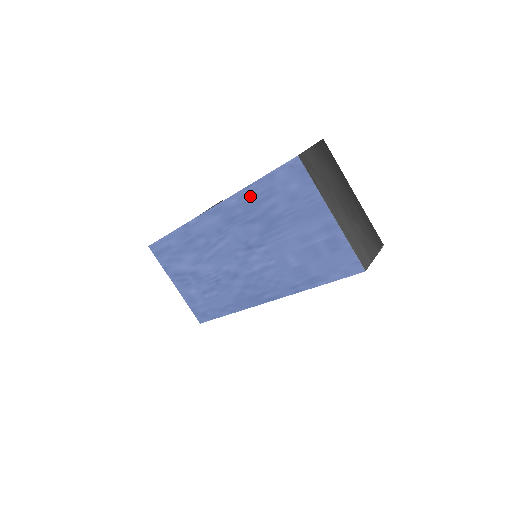
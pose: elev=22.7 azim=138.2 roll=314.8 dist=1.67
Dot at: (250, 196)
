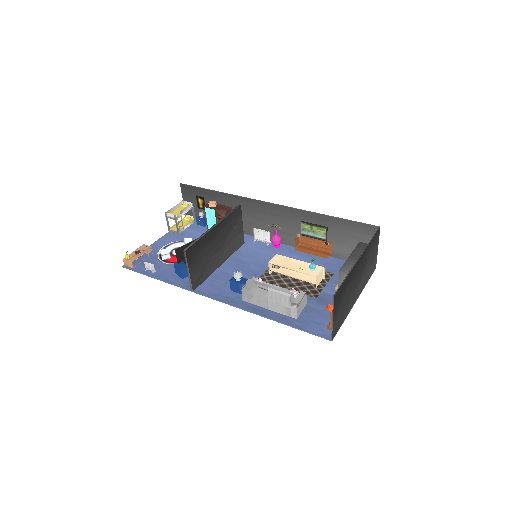
Dot at: (269, 311)
